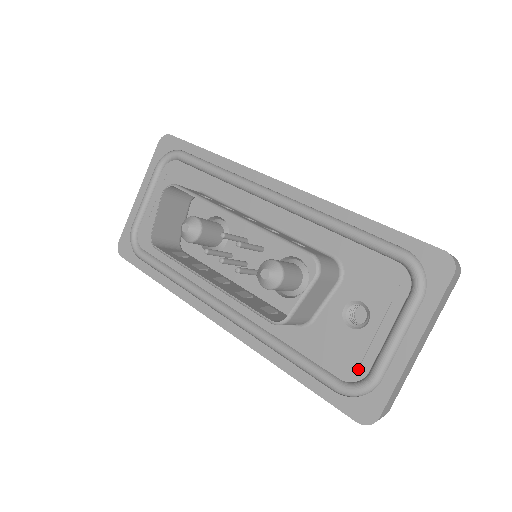
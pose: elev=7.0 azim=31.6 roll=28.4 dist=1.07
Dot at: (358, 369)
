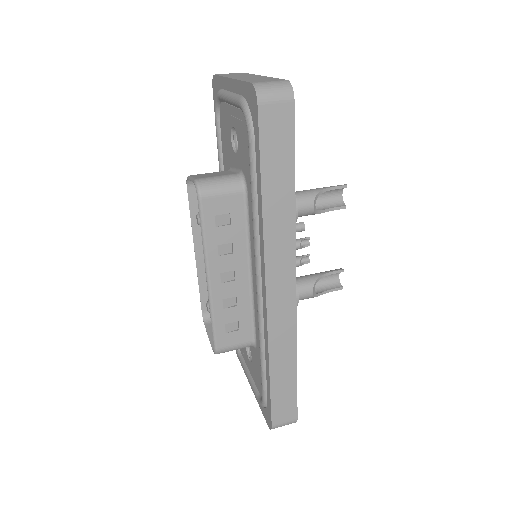
Dot at: occluded
